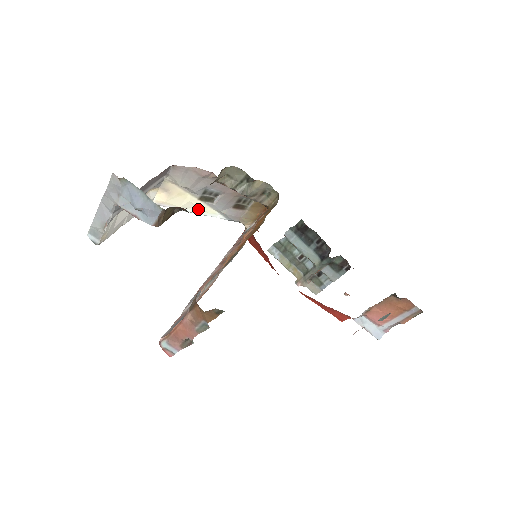
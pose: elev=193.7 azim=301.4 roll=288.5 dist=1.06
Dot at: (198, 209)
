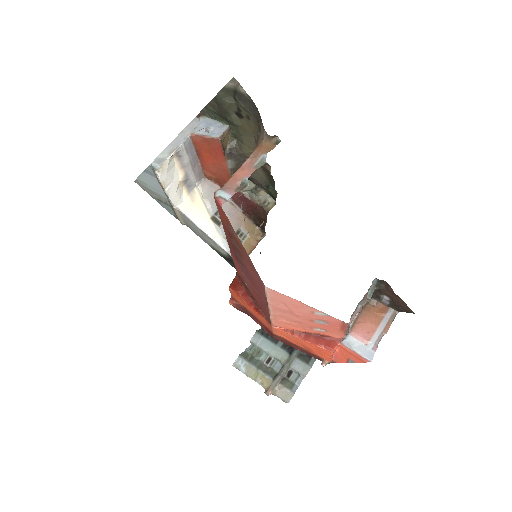
Dot at: (208, 228)
